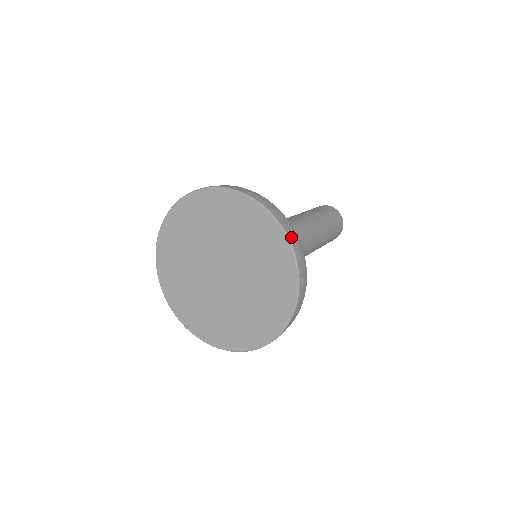
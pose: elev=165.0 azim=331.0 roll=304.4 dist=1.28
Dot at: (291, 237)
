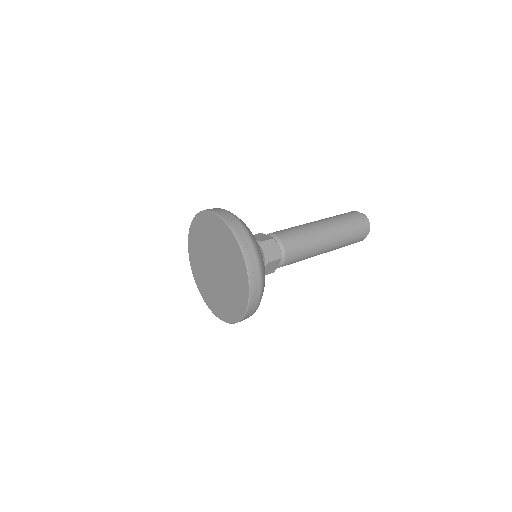
Dot at: (248, 258)
